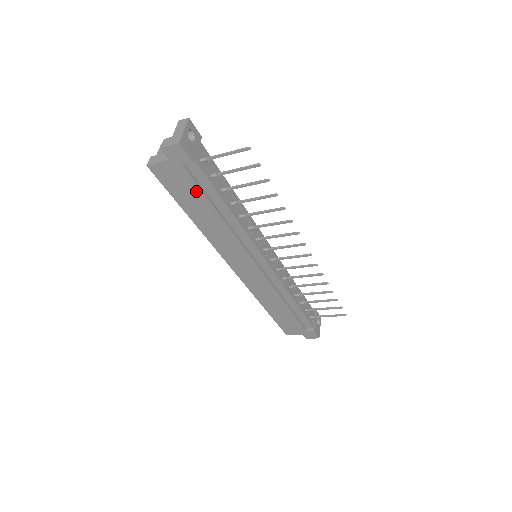
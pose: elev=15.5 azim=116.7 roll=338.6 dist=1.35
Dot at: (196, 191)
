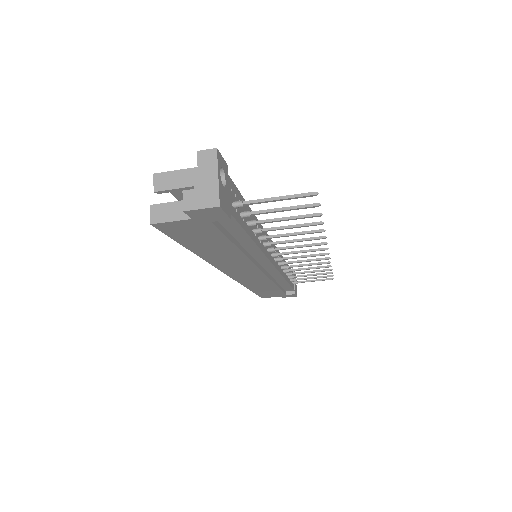
Dot at: (218, 237)
